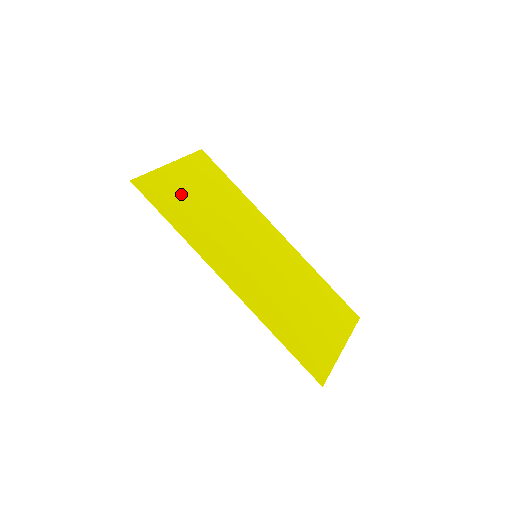
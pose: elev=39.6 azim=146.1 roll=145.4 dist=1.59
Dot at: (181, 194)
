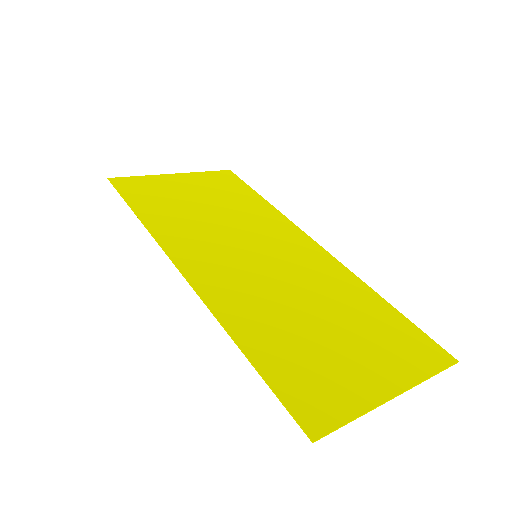
Dot at: (171, 194)
